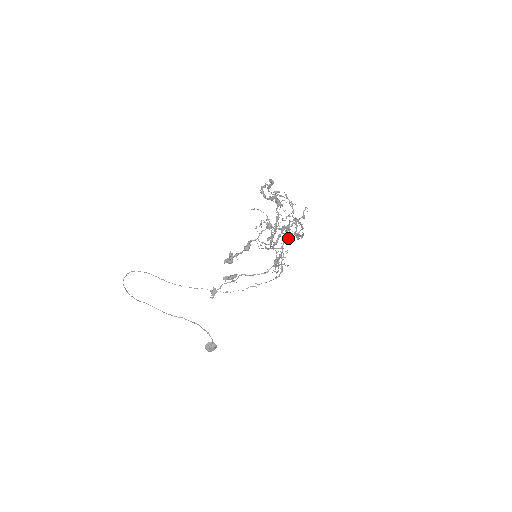
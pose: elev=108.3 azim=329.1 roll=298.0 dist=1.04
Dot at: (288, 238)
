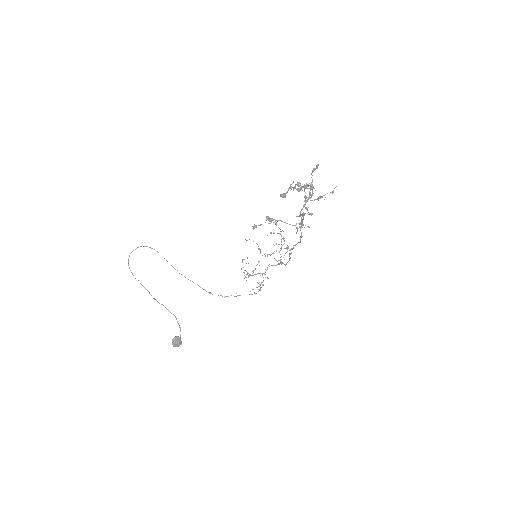
Dot at: (273, 265)
